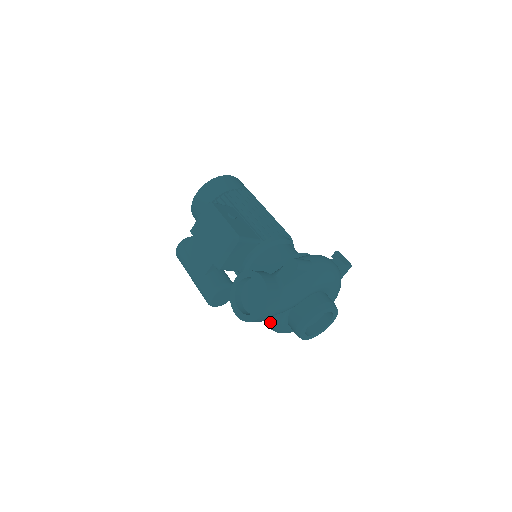
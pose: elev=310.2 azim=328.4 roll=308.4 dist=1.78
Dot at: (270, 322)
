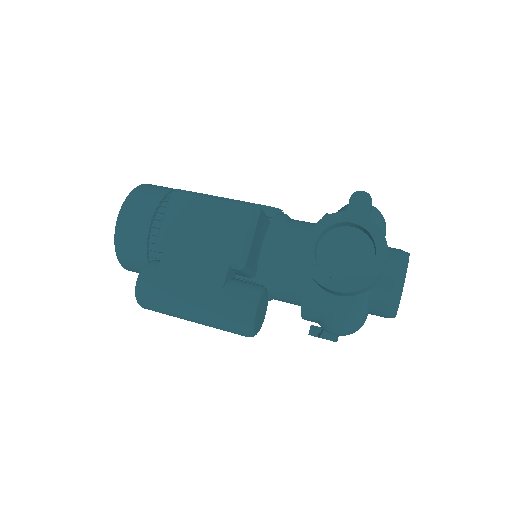
Dot at: (349, 310)
